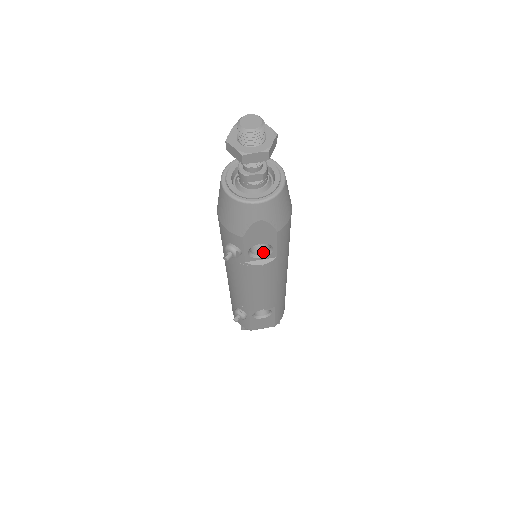
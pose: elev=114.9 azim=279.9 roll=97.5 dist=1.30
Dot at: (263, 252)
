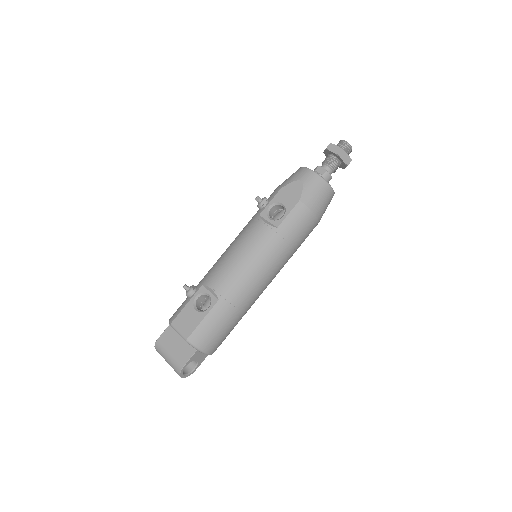
Dot at: (274, 220)
